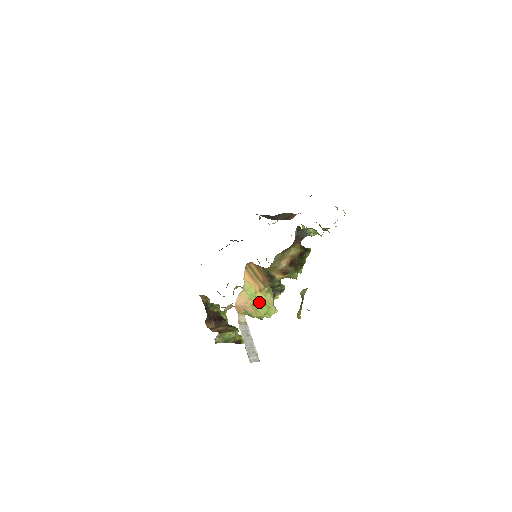
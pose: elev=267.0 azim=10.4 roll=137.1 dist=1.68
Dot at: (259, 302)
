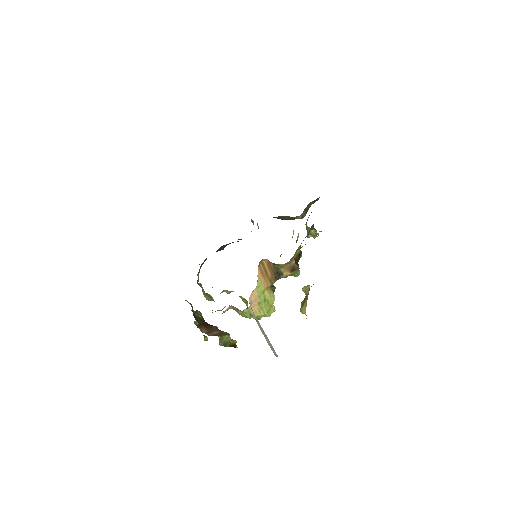
Dot at: (265, 300)
